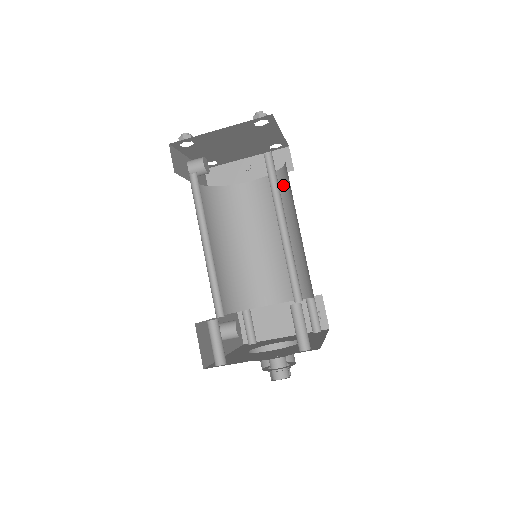
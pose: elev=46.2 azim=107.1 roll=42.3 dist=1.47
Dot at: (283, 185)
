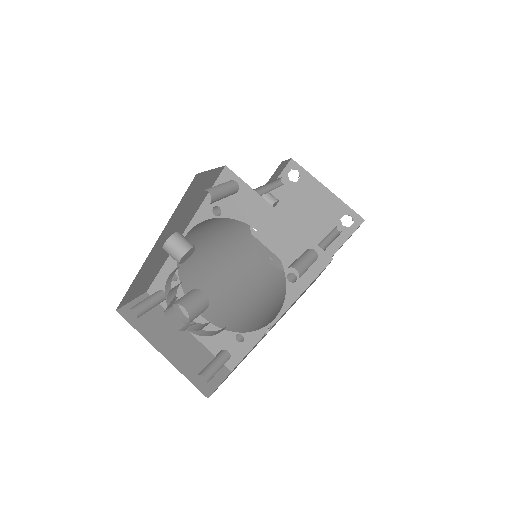
Dot at: occluded
